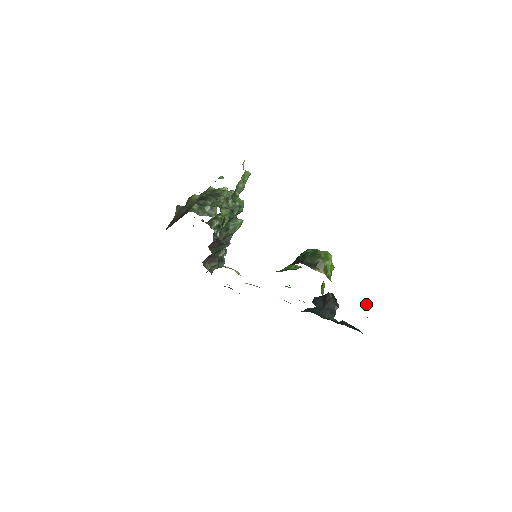
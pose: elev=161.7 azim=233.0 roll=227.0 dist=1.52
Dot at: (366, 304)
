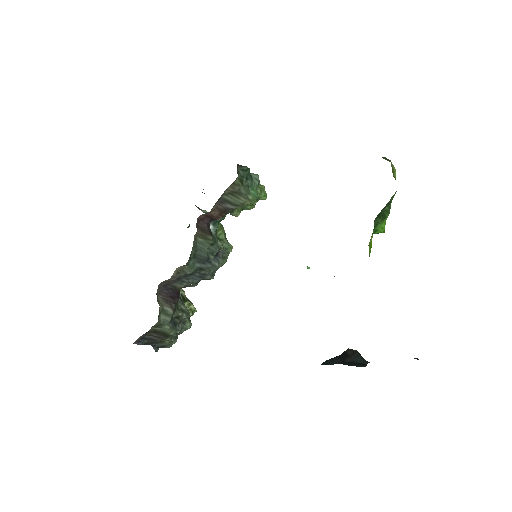
Dot at: (416, 358)
